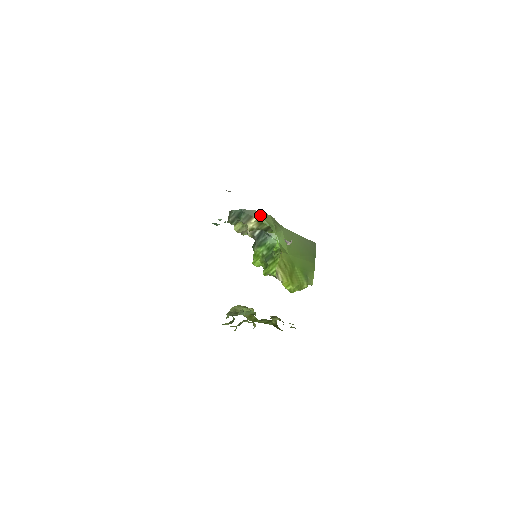
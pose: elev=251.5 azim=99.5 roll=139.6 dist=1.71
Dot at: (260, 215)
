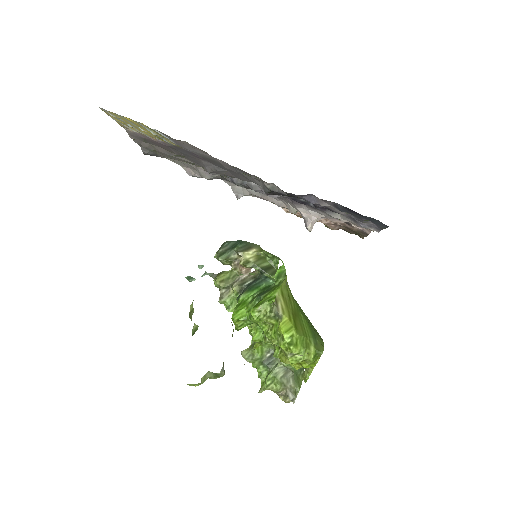
Dot at: (261, 249)
